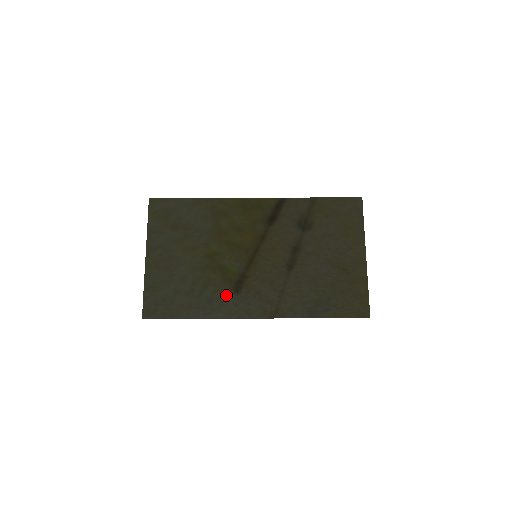
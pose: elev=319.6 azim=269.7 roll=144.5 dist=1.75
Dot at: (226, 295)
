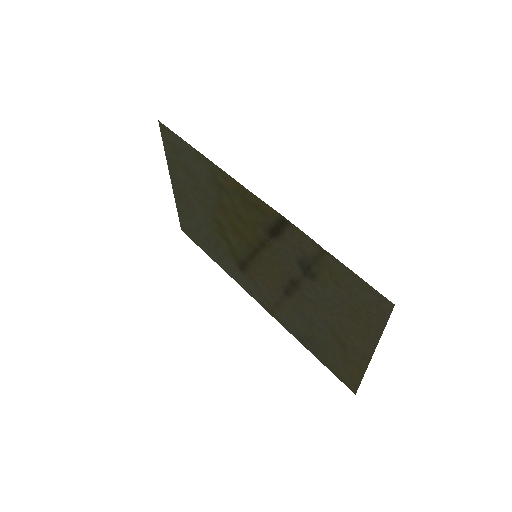
Dot at: (233, 265)
